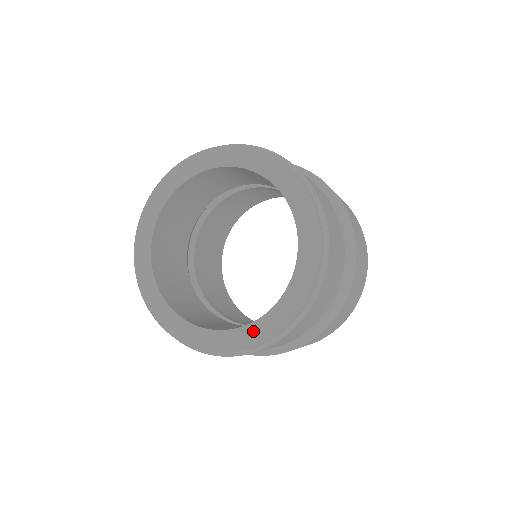
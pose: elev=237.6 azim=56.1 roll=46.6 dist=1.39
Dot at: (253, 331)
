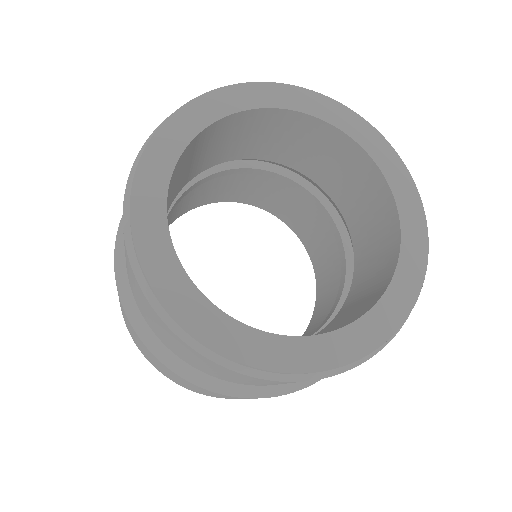
Dot at: (242, 337)
